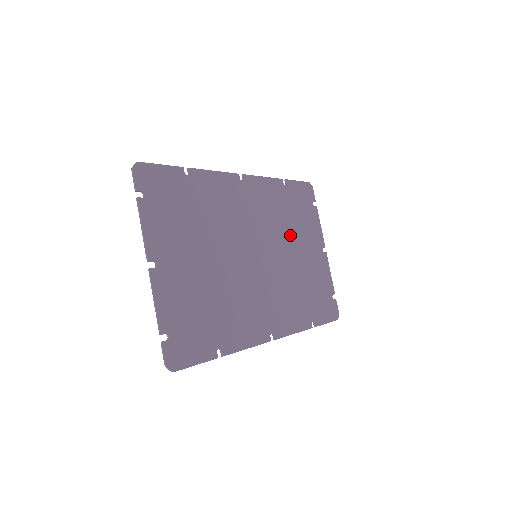
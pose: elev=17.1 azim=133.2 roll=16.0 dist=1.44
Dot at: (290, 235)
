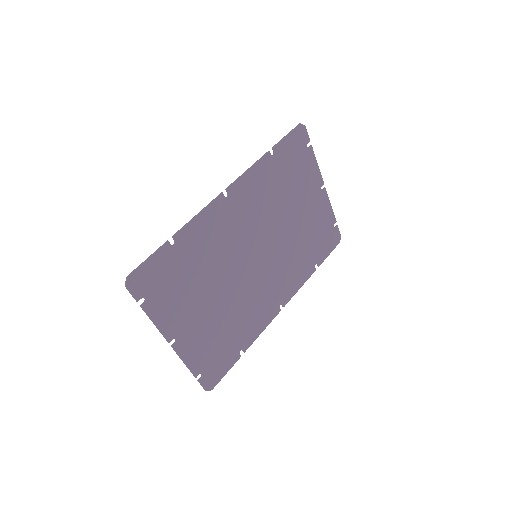
Dot at: (286, 206)
